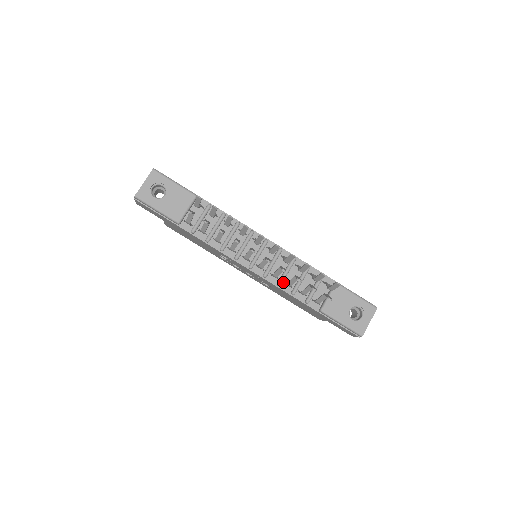
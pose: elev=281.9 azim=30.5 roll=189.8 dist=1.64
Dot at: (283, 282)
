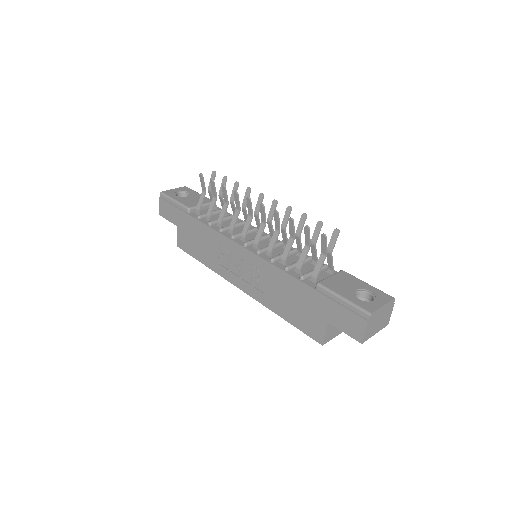
Dot at: (278, 261)
